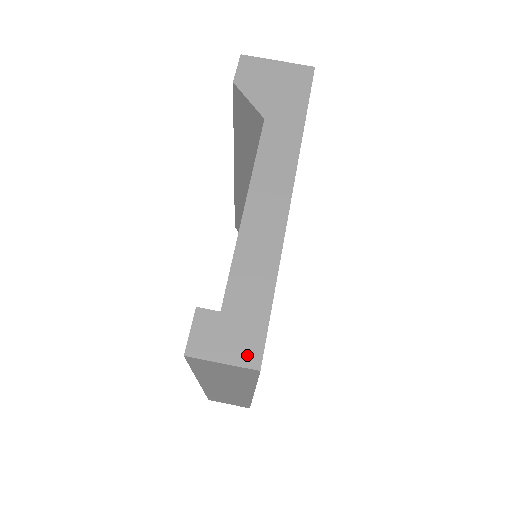
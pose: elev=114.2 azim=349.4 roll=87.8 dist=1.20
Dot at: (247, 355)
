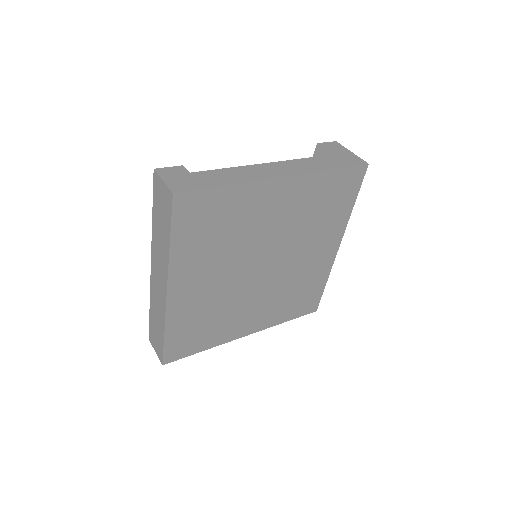
Dot at: (176, 187)
